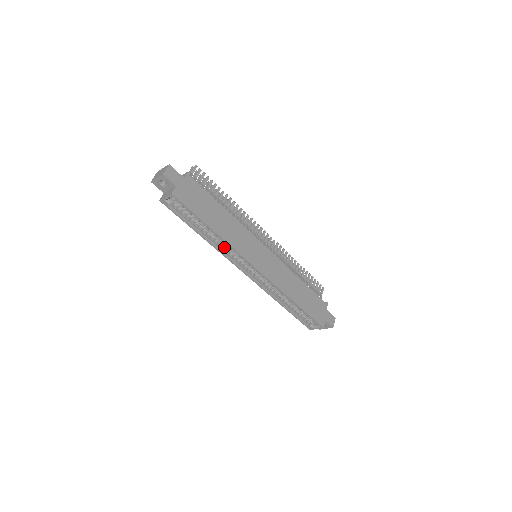
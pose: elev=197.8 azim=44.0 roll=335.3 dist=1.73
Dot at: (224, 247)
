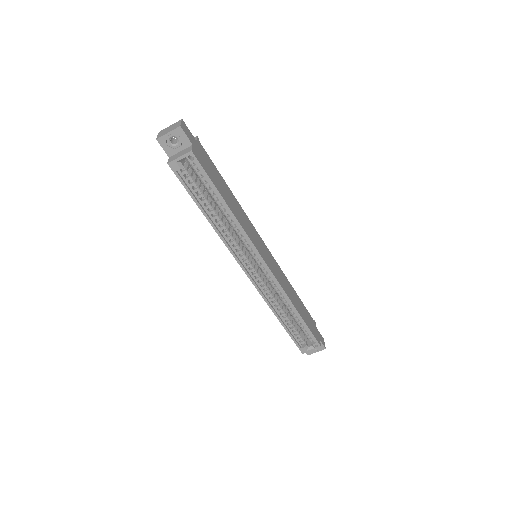
Dot at: (232, 237)
